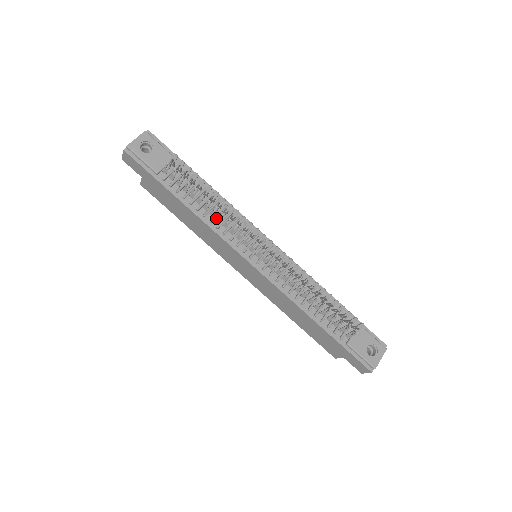
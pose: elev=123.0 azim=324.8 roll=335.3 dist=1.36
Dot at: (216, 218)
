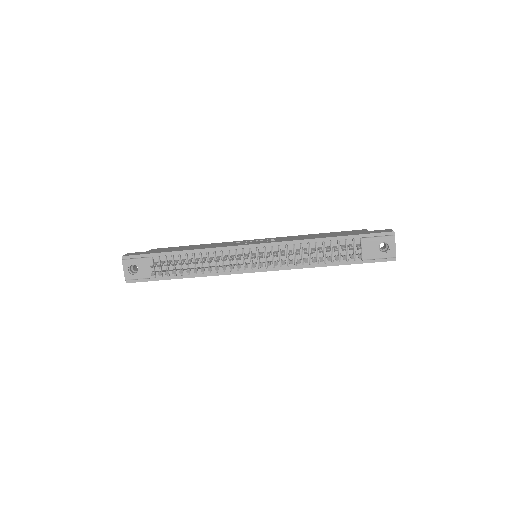
Dot at: occluded
